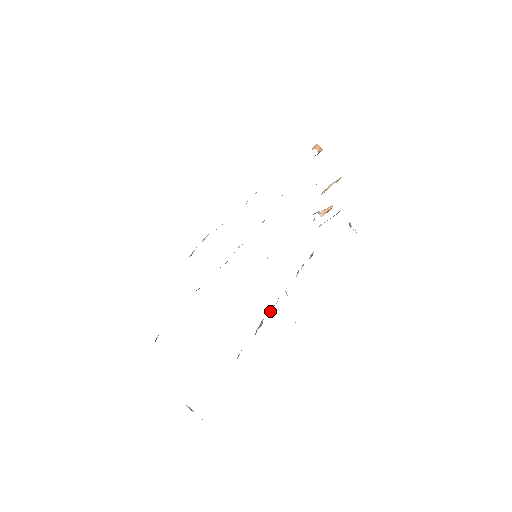
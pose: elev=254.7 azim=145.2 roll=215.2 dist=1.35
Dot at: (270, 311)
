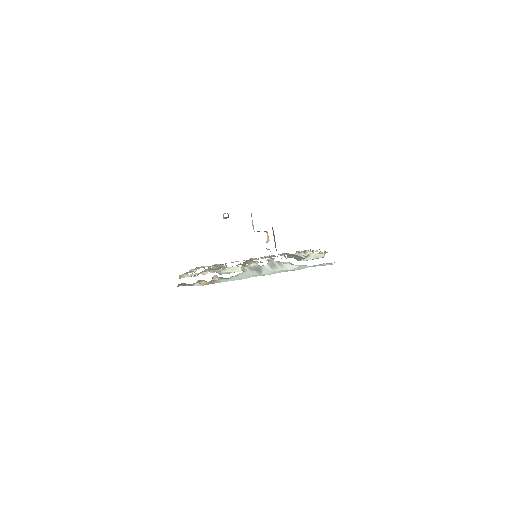
Dot at: occluded
